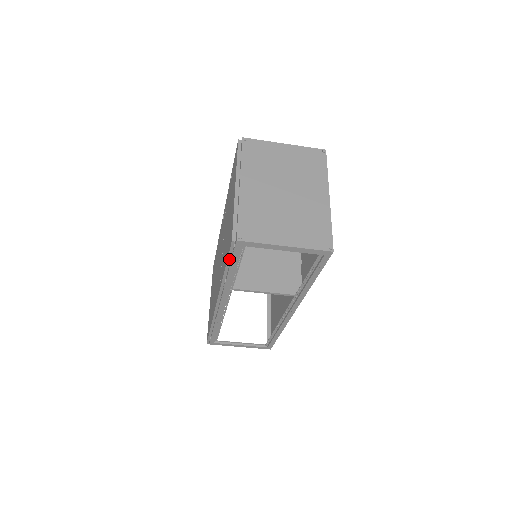
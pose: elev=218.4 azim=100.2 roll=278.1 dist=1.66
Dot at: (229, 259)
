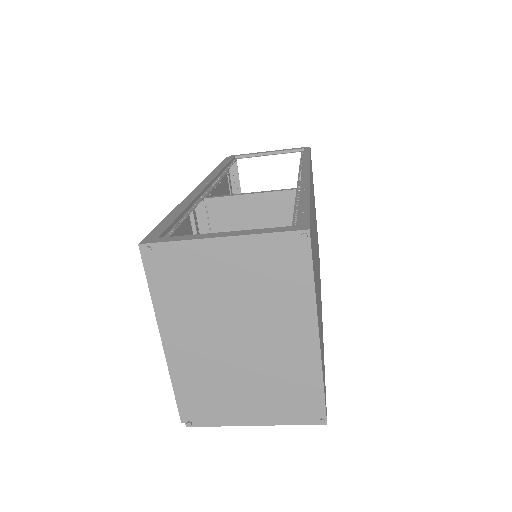
Dot at: occluded
